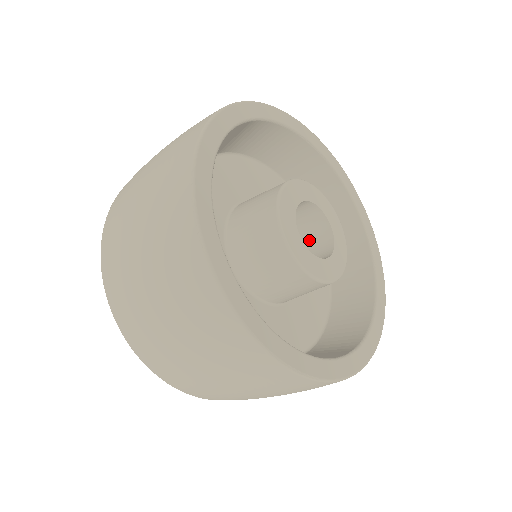
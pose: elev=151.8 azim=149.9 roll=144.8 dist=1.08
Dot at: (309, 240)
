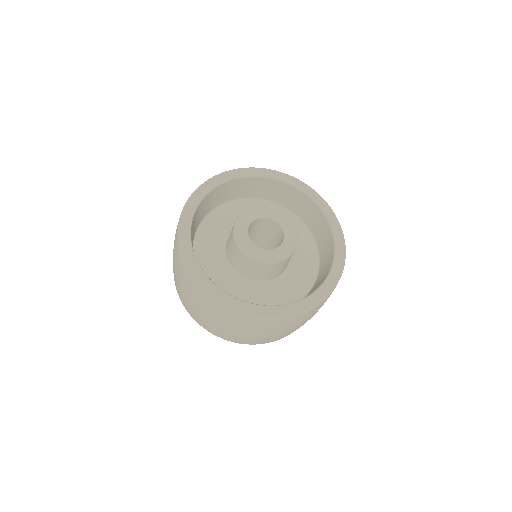
Dot at: occluded
